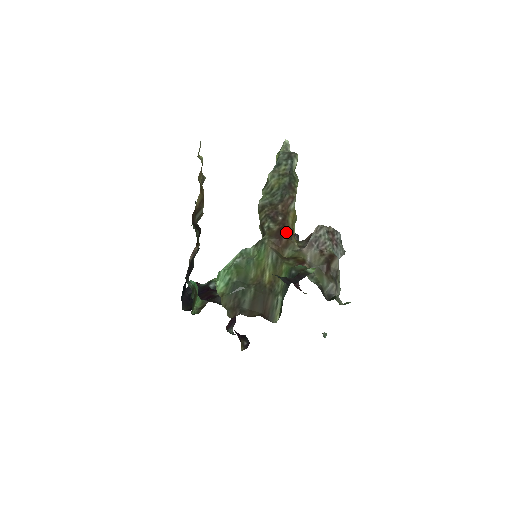
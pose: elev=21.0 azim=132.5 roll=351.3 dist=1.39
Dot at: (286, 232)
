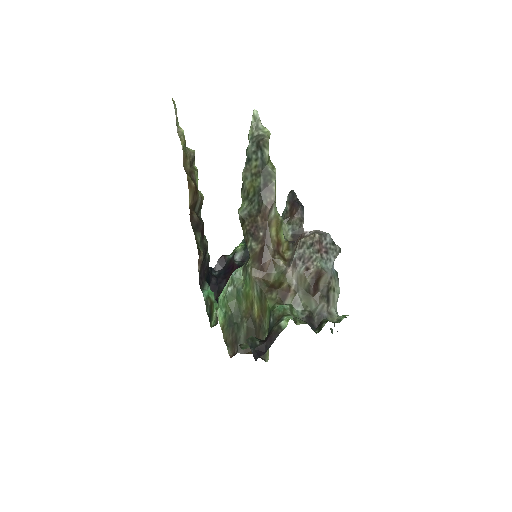
Dot at: (269, 250)
